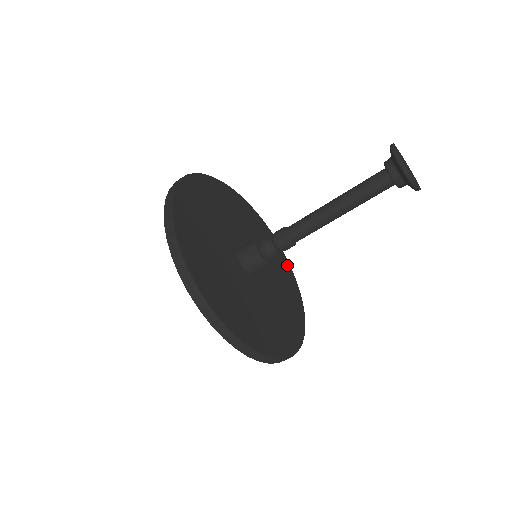
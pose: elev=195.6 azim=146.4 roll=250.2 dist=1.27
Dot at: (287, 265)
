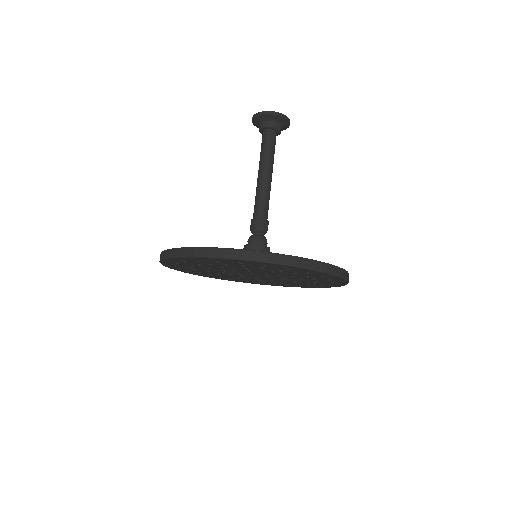
Dot at: occluded
